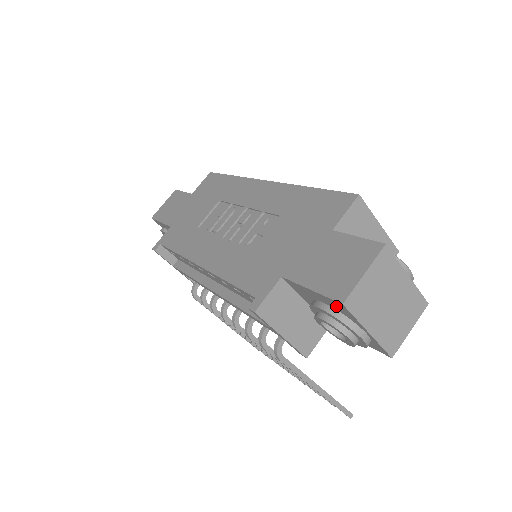
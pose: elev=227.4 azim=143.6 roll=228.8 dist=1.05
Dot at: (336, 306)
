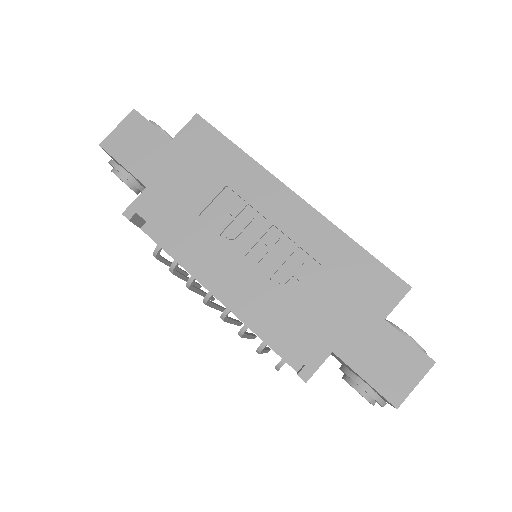
Dot at: (381, 396)
